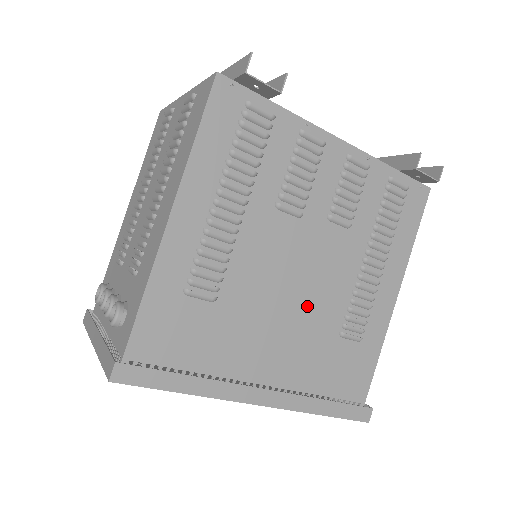
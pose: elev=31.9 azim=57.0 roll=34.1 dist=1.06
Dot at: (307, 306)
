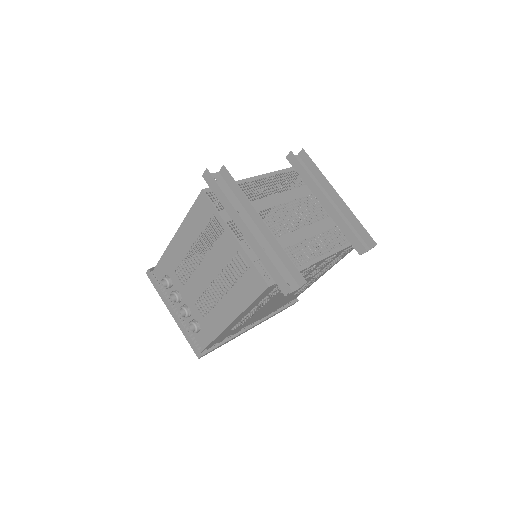
Dot at: (282, 299)
